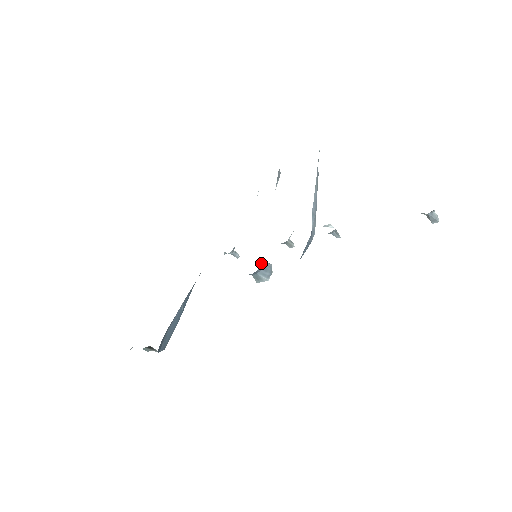
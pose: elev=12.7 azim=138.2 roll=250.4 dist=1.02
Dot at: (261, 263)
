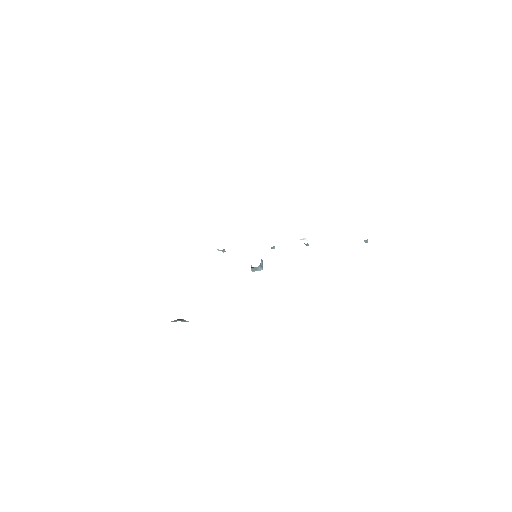
Dot at: (261, 261)
